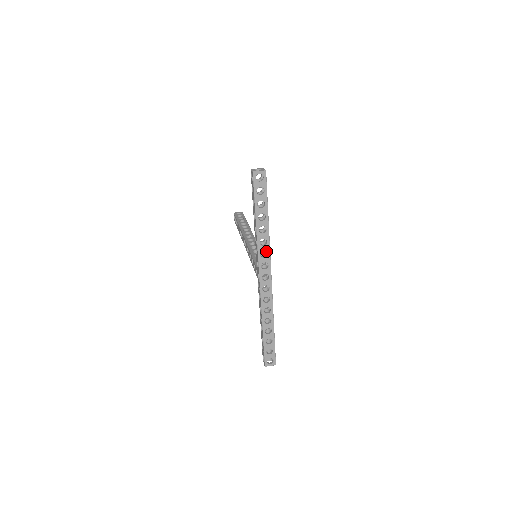
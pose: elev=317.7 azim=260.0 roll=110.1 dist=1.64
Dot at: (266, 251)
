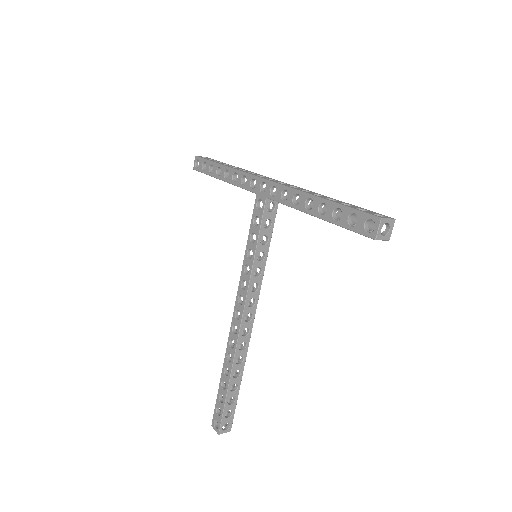
Dot at: (252, 173)
